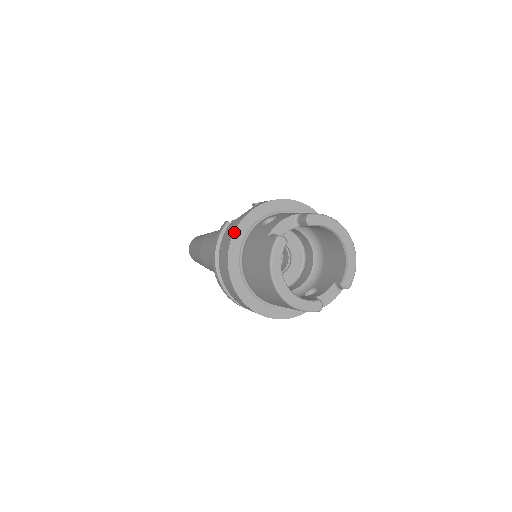
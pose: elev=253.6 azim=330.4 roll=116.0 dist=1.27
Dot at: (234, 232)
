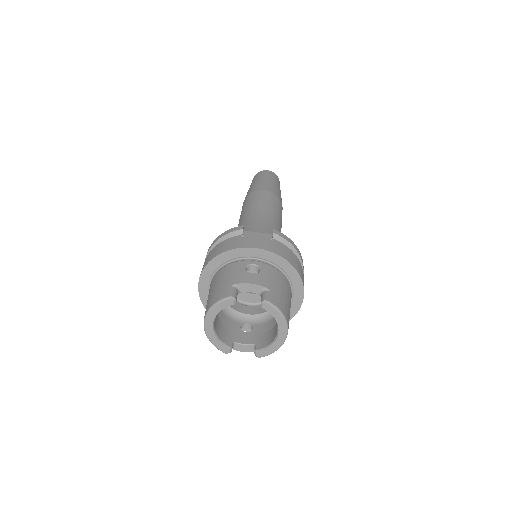
Dot at: (226, 251)
